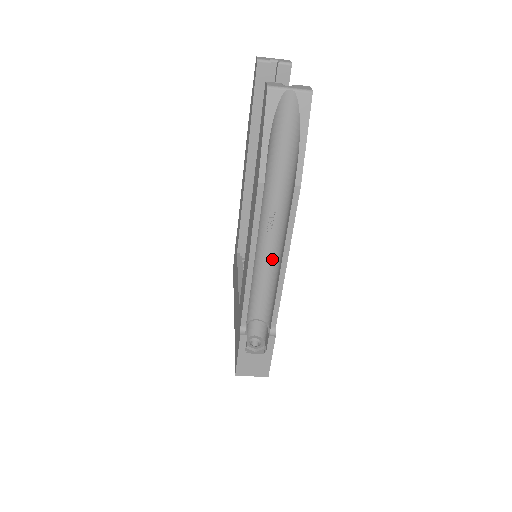
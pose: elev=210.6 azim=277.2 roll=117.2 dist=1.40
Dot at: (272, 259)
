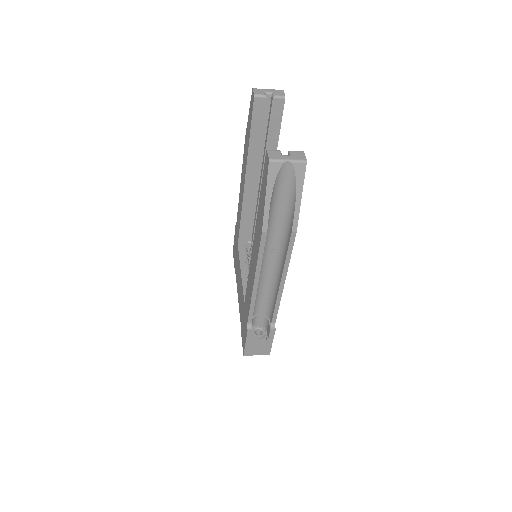
Dot at: (272, 275)
